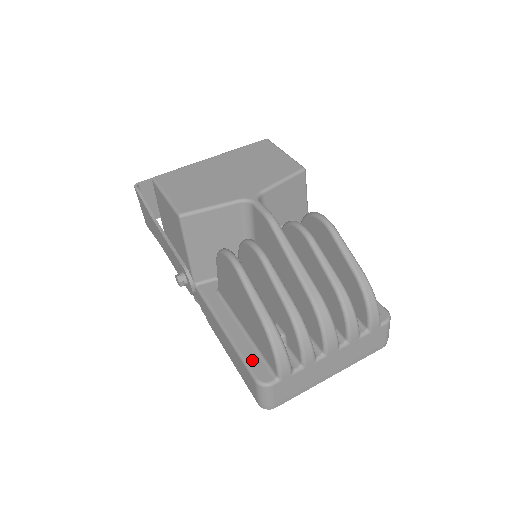
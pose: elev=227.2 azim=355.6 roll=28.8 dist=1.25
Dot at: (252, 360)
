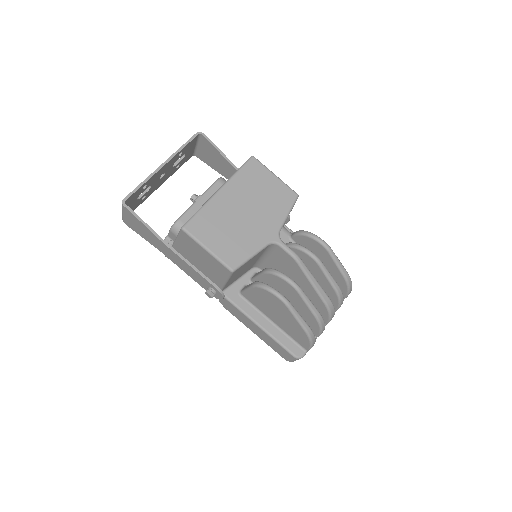
Dot at: (287, 344)
